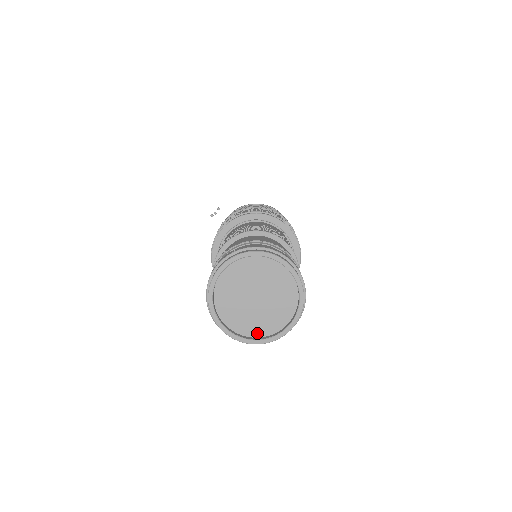
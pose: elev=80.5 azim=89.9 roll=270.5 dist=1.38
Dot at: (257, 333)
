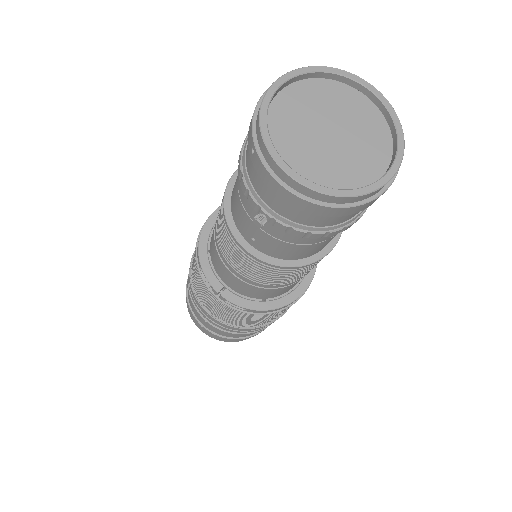
Dot at: (296, 171)
